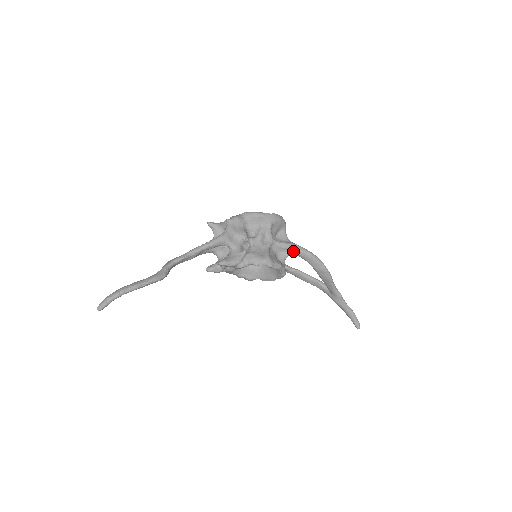
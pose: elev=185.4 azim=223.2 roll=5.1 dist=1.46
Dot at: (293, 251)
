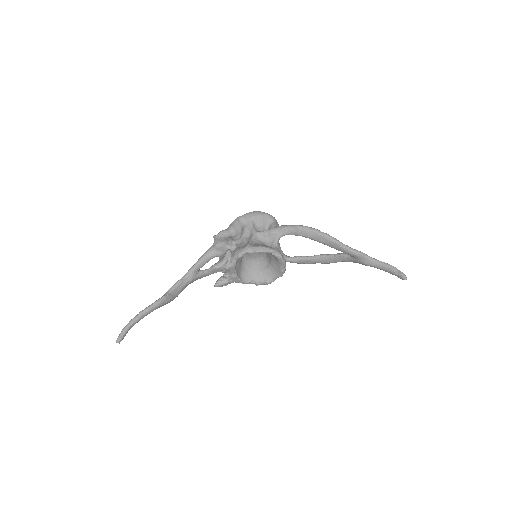
Dot at: (280, 233)
